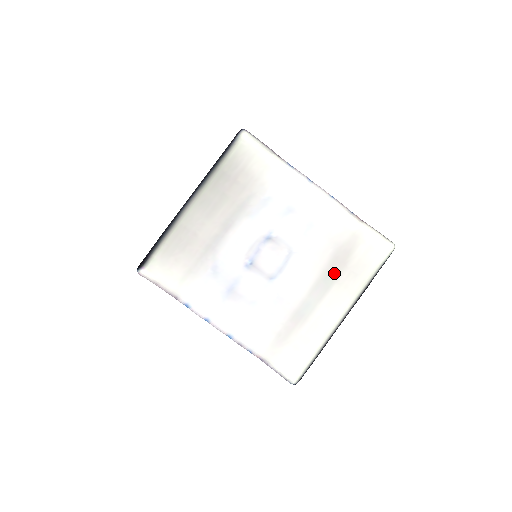
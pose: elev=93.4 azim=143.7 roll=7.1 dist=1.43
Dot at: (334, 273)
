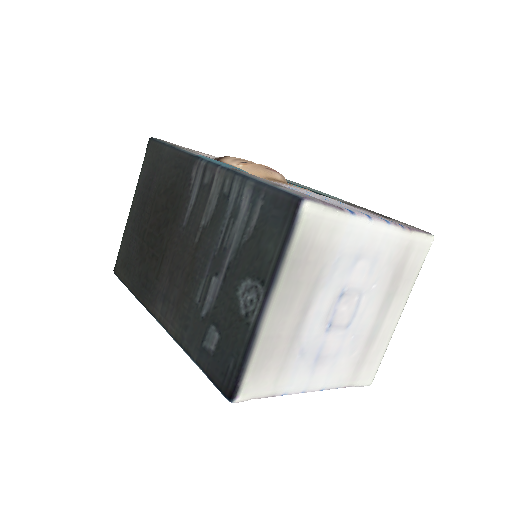
Dot at: (394, 289)
